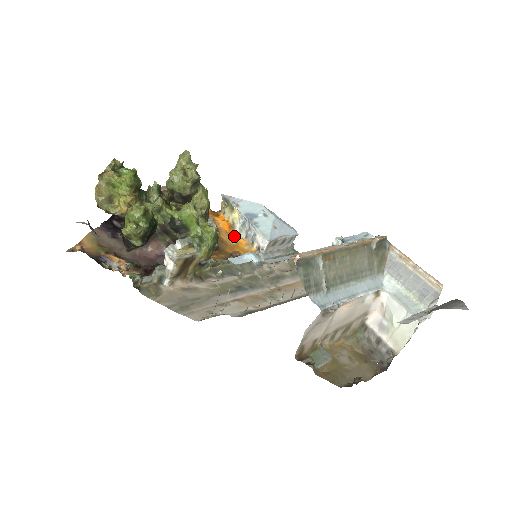
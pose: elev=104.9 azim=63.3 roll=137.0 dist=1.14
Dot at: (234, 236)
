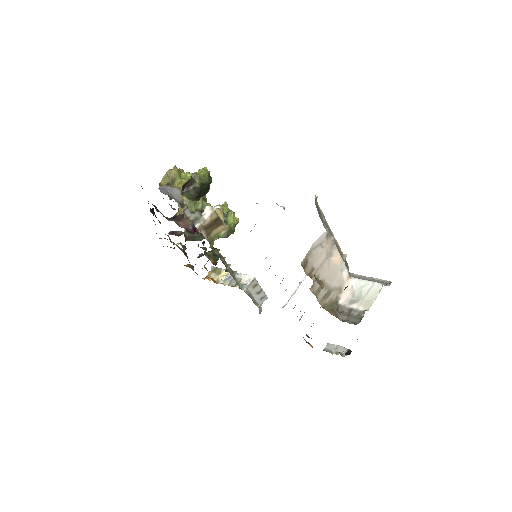
Dot at: occluded
